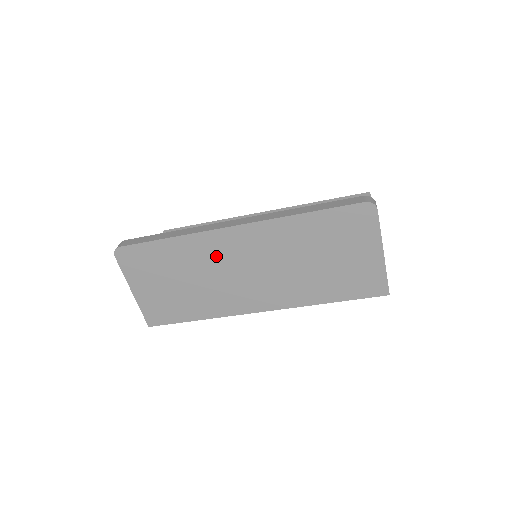
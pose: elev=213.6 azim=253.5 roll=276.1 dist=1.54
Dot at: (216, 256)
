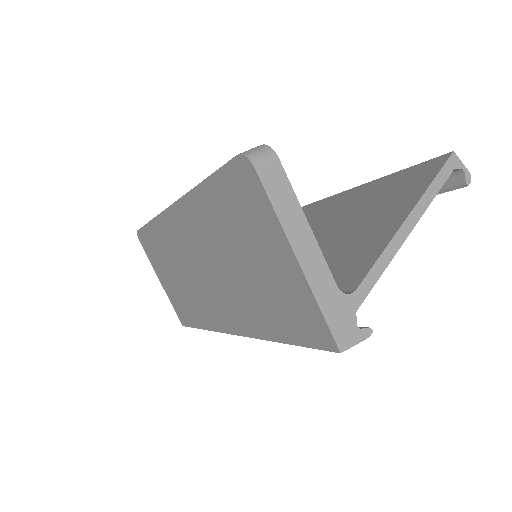
Dot at: (178, 247)
